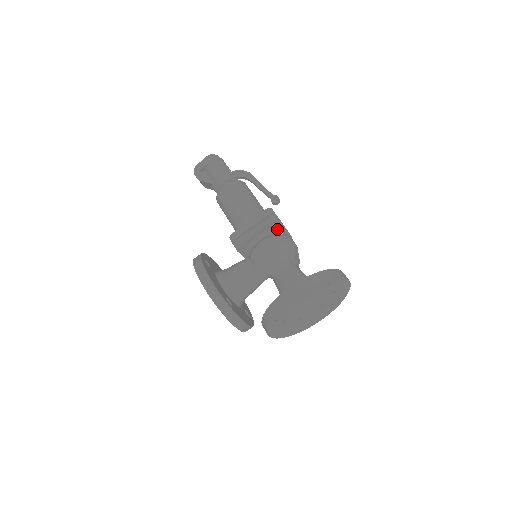
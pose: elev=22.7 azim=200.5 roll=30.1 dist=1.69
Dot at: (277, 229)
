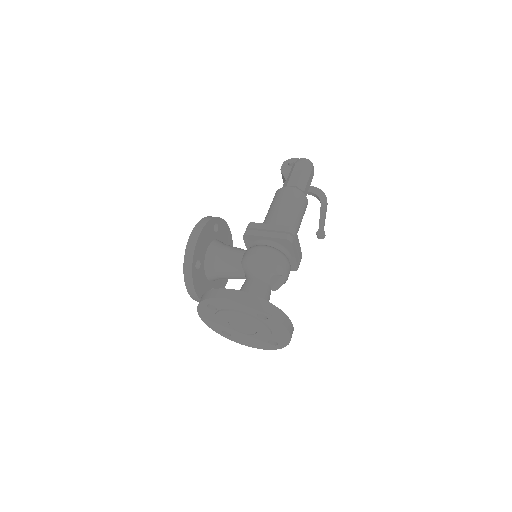
Dot at: (286, 249)
